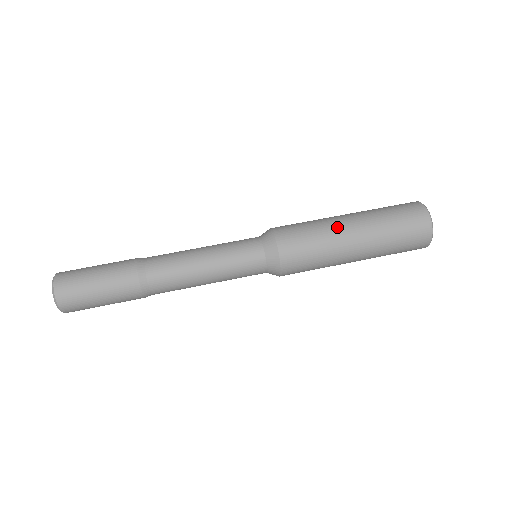
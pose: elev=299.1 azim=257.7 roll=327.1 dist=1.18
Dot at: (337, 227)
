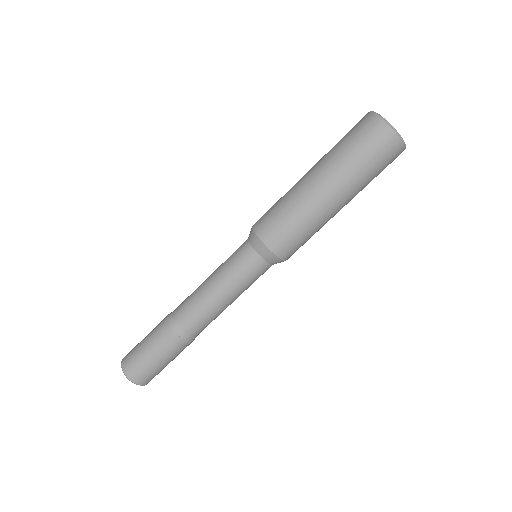
Dot at: (325, 213)
